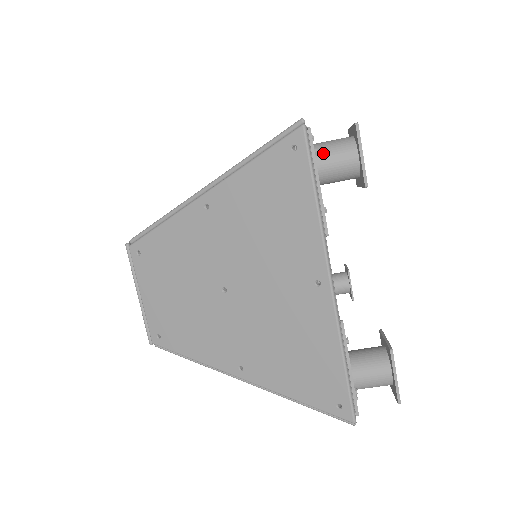
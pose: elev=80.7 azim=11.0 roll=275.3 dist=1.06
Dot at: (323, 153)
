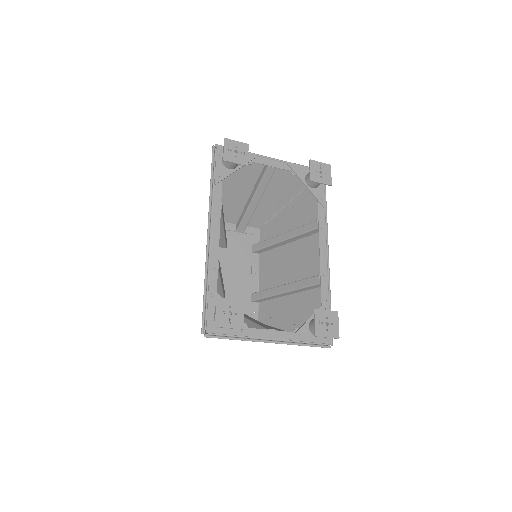
Dot at: occluded
